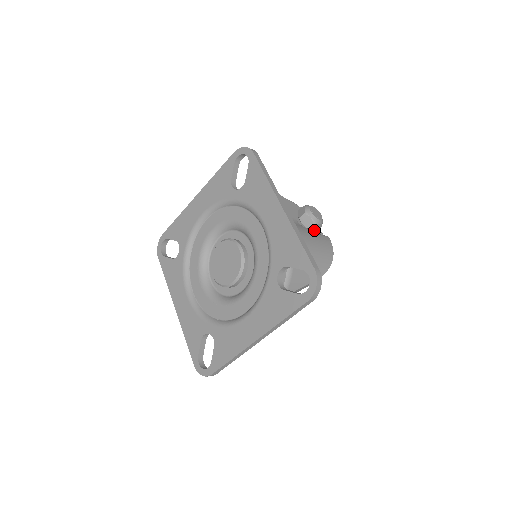
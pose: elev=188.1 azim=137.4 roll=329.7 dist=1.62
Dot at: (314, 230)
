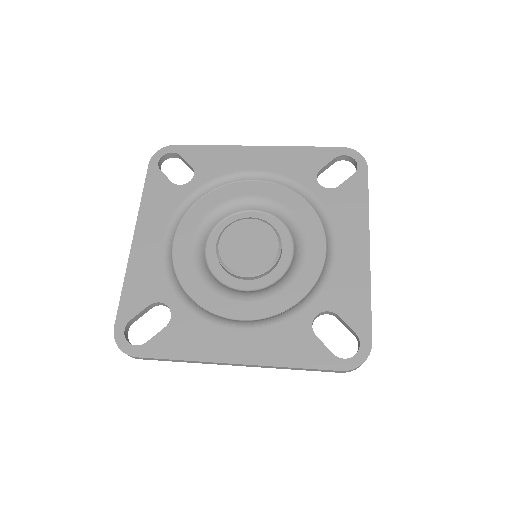
Dot at: occluded
